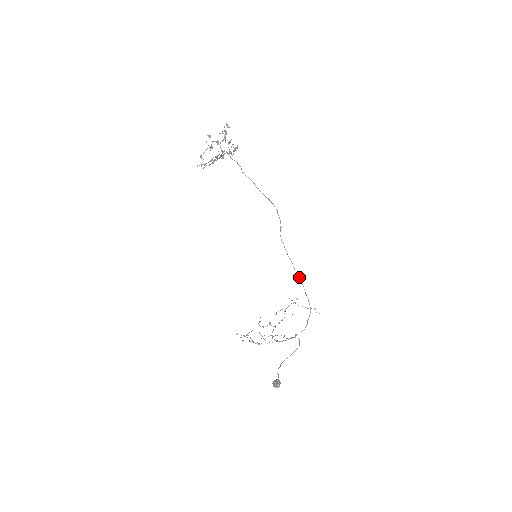
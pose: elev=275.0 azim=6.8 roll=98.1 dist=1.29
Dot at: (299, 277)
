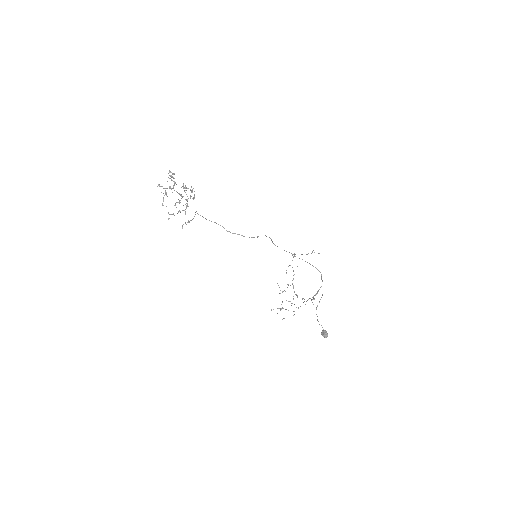
Dot at: occluded
